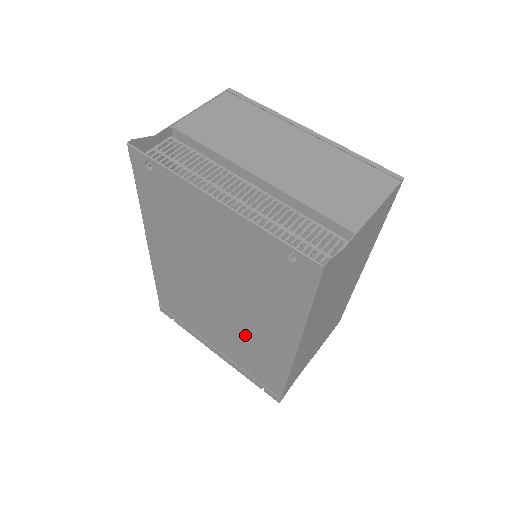
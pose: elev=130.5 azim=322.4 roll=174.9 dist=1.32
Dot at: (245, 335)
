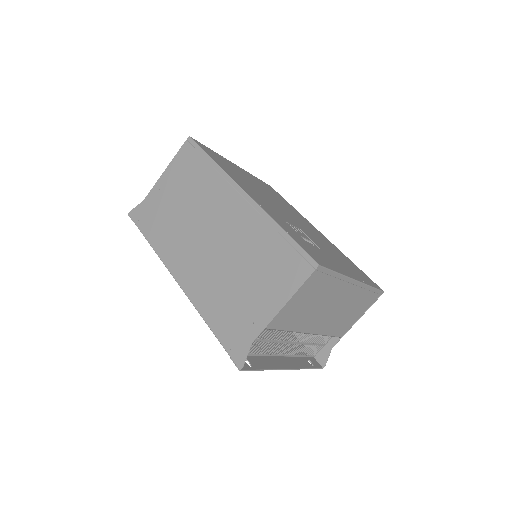
Dot at: occluded
